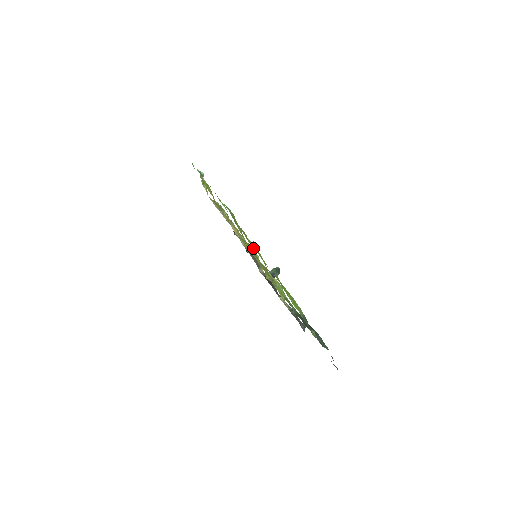
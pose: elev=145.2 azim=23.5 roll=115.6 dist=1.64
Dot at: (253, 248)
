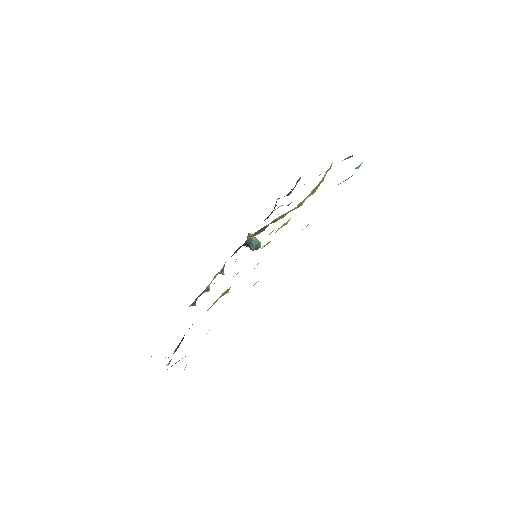
Dot at: occluded
